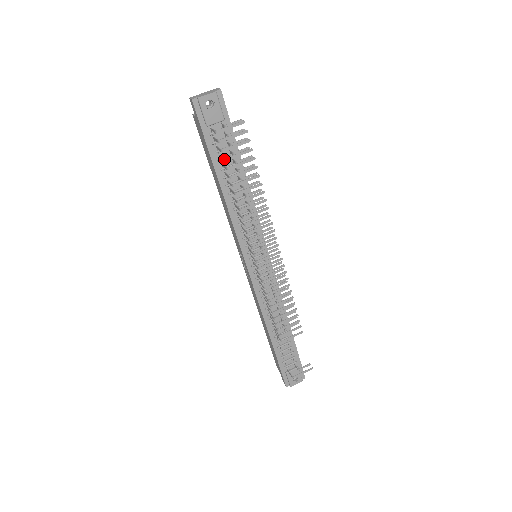
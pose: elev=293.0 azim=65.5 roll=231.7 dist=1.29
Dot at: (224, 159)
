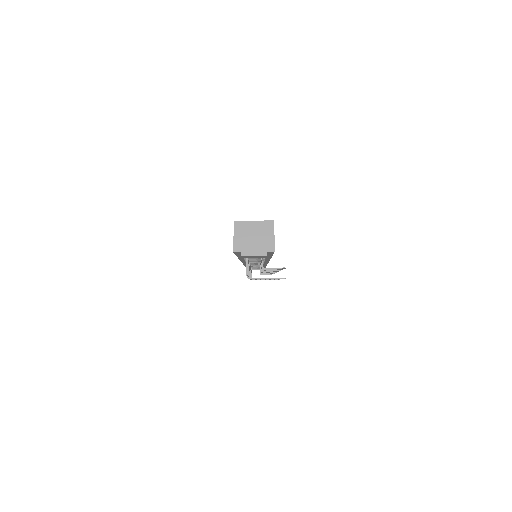
Dot at: occluded
